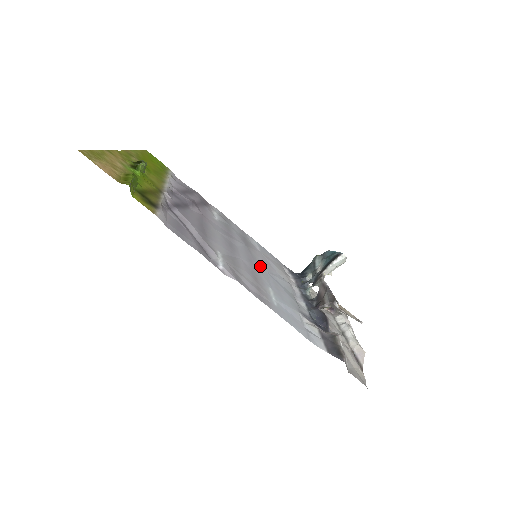
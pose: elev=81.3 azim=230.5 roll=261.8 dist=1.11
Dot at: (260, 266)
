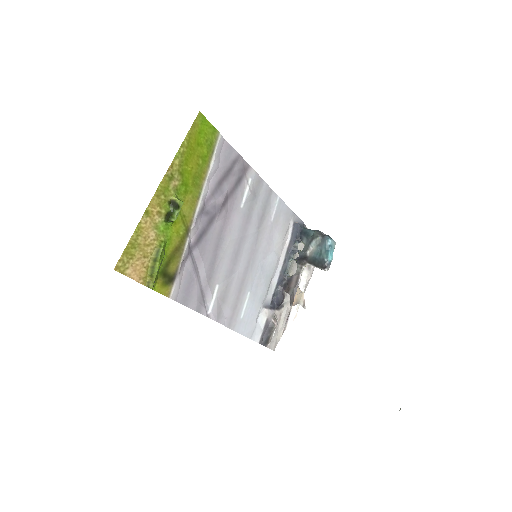
Dot at: (256, 260)
